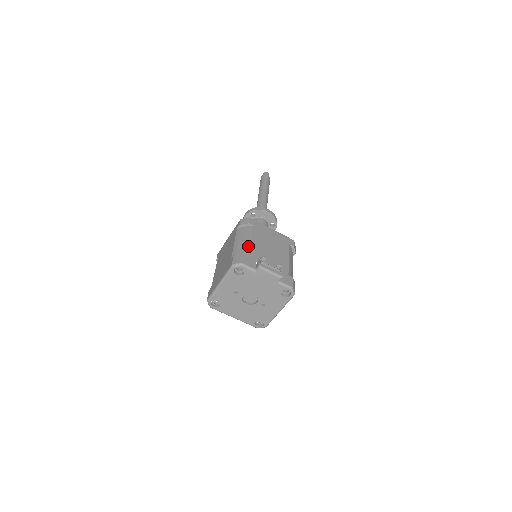
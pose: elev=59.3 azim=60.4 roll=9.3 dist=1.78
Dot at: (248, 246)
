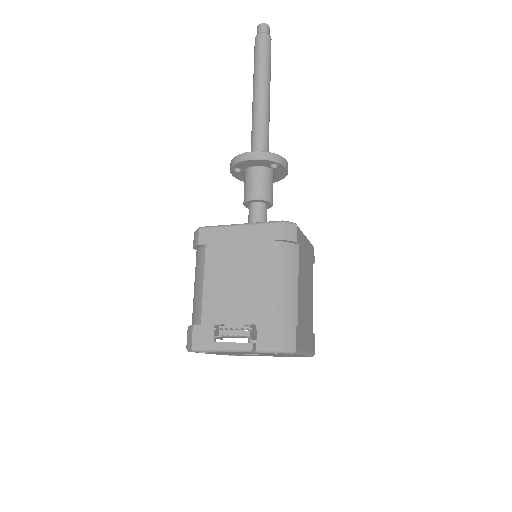
Dot at: (200, 300)
